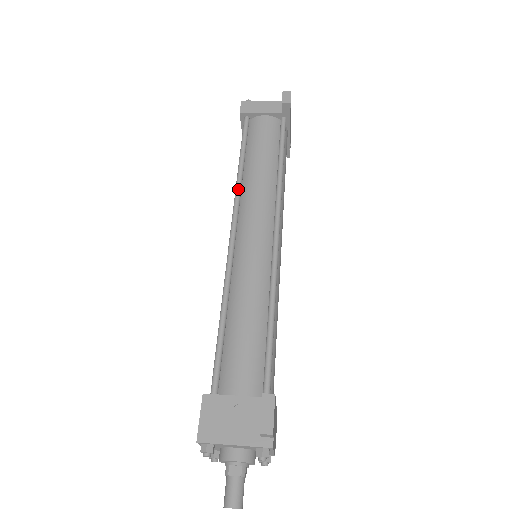
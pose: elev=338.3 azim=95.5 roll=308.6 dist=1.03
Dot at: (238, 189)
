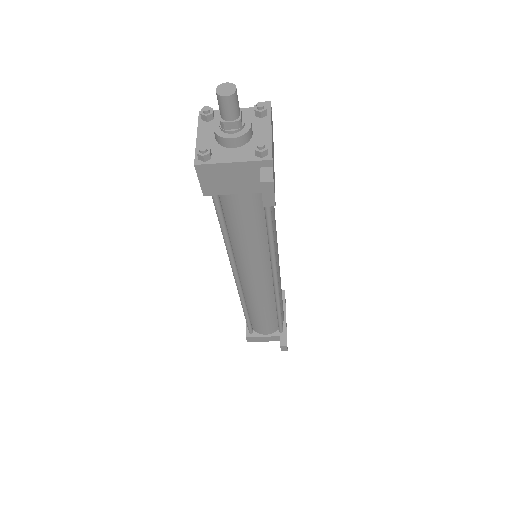
Dot at: occluded
